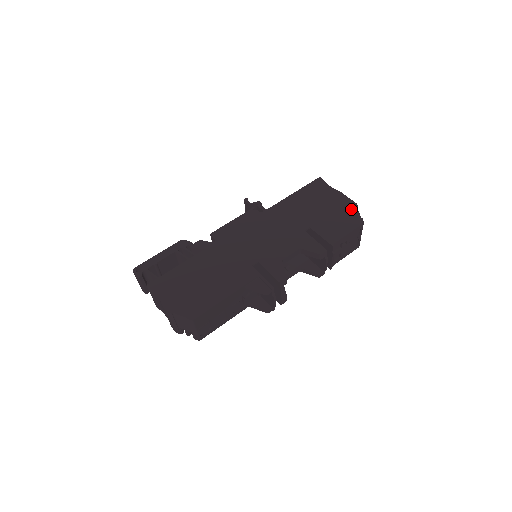
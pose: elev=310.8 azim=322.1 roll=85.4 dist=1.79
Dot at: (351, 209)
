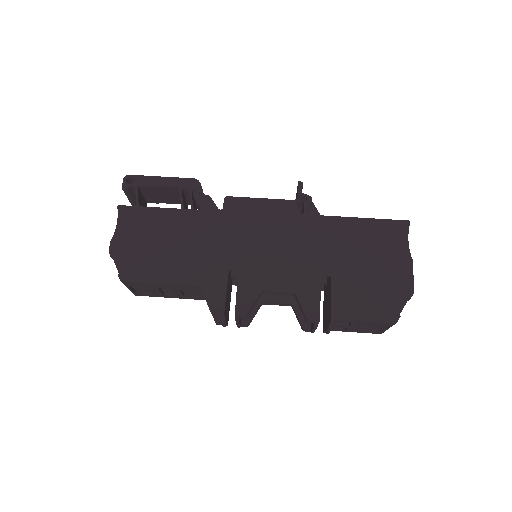
Dot at: (400, 293)
